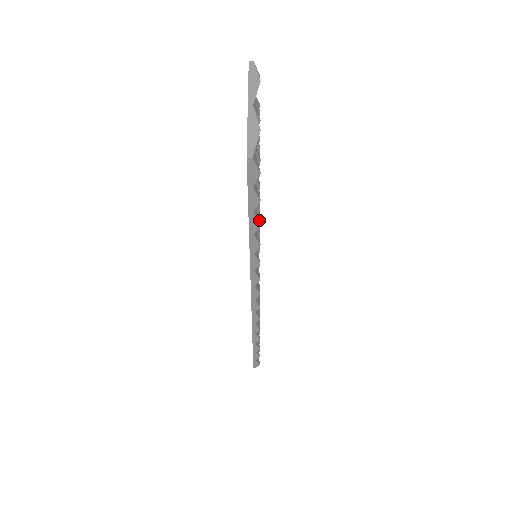
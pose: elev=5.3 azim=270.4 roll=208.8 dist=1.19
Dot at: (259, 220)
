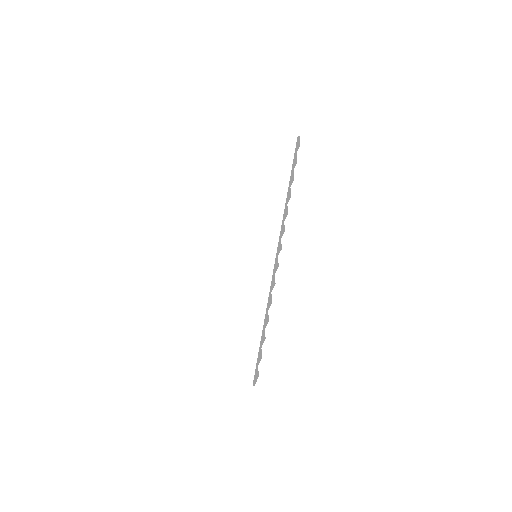
Dot at: (293, 179)
